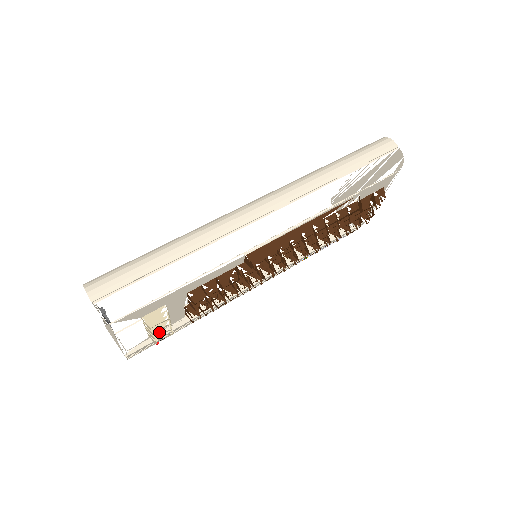
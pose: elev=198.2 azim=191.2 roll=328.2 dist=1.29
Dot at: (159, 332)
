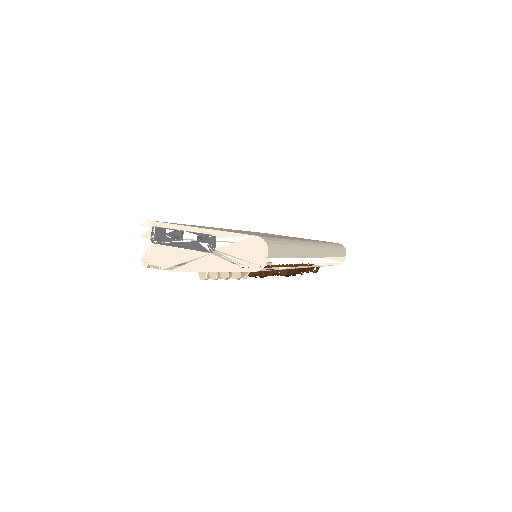
Dot at: occluded
